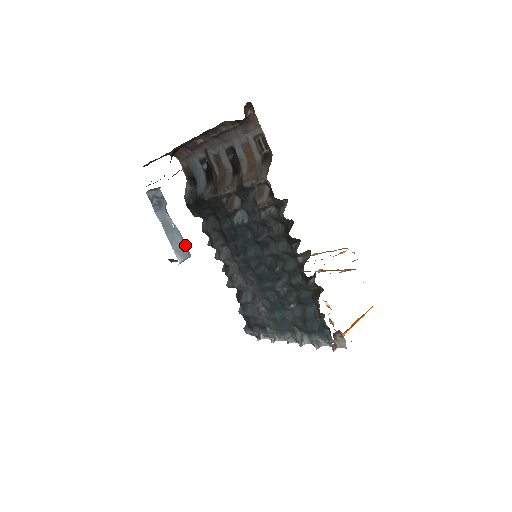
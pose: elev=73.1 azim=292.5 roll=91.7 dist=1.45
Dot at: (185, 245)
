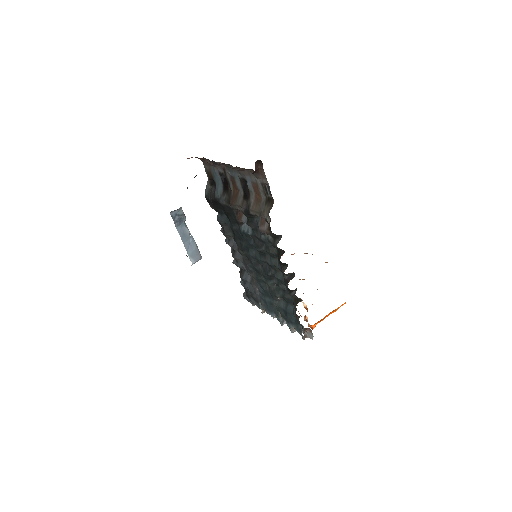
Dot at: (198, 250)
